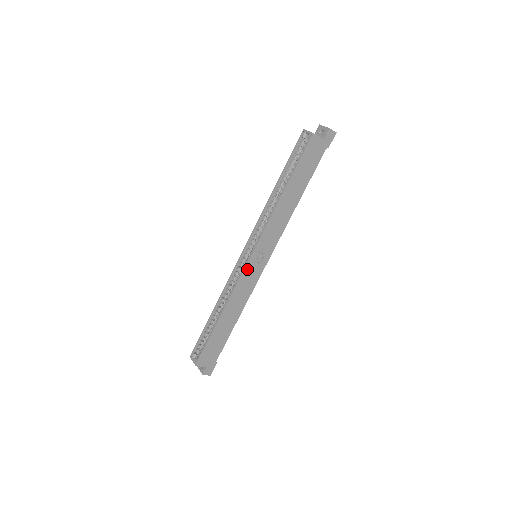
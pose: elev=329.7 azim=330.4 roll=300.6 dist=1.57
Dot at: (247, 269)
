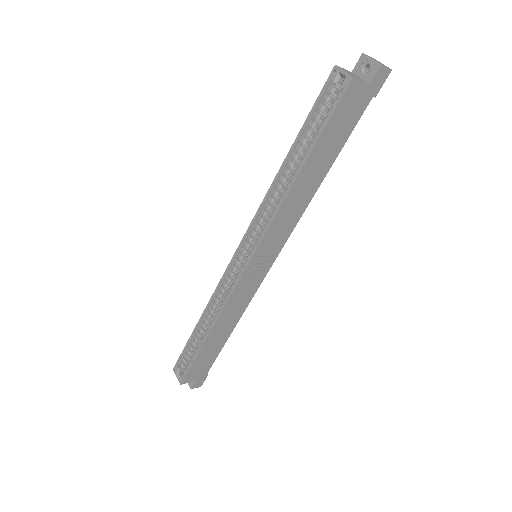
Dot at: (243, 278)
